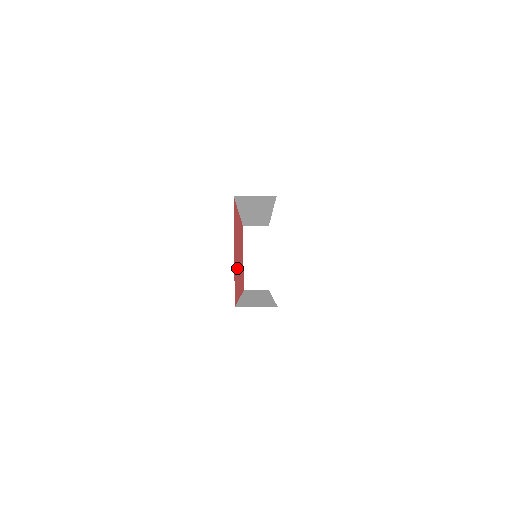
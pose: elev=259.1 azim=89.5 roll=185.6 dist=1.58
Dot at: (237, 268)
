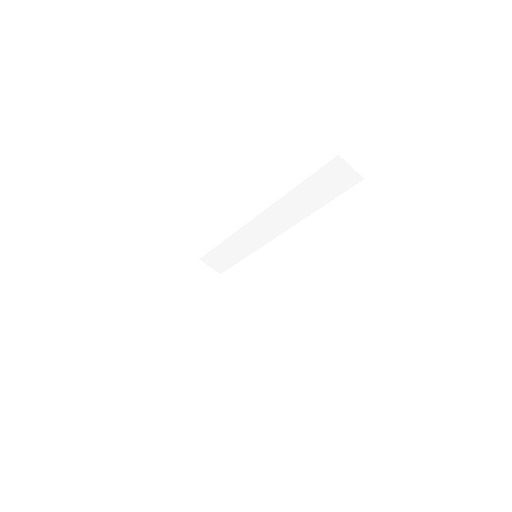
Dot at: occluded
